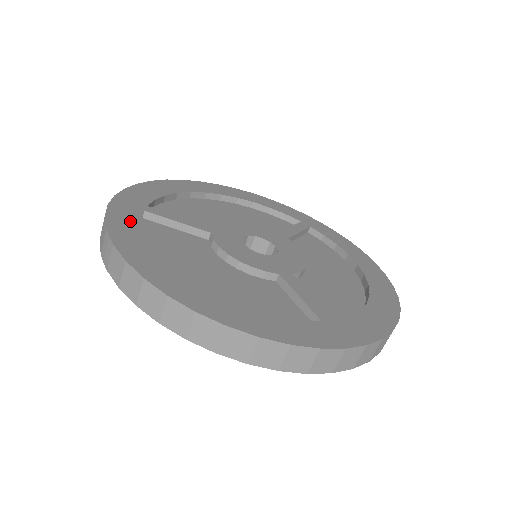
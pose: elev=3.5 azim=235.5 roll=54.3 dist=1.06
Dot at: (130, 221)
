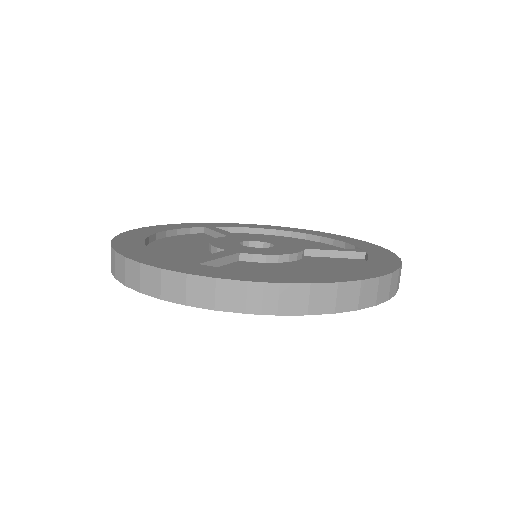
Dot at: (226, 271)
